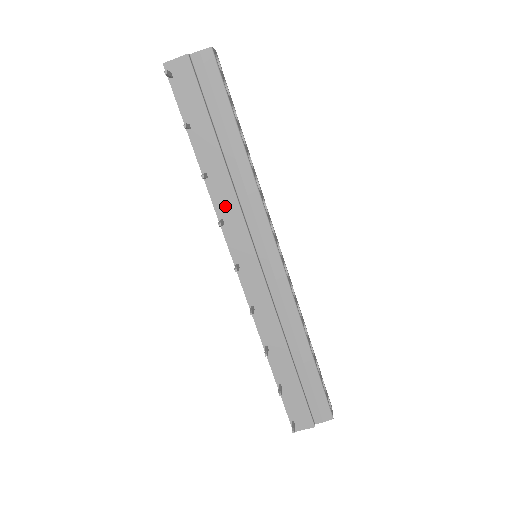
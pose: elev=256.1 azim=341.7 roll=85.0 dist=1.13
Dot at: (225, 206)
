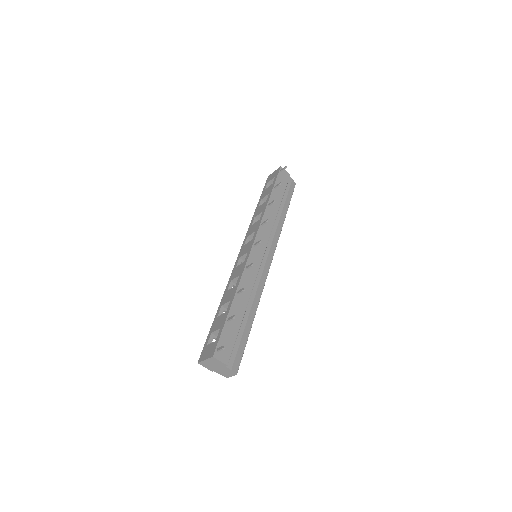
Dot at: occluded
